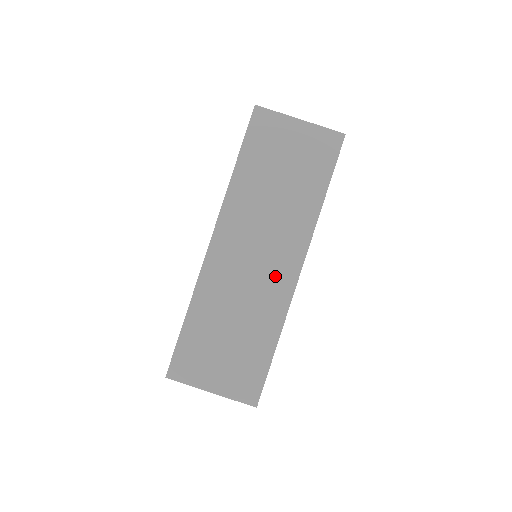
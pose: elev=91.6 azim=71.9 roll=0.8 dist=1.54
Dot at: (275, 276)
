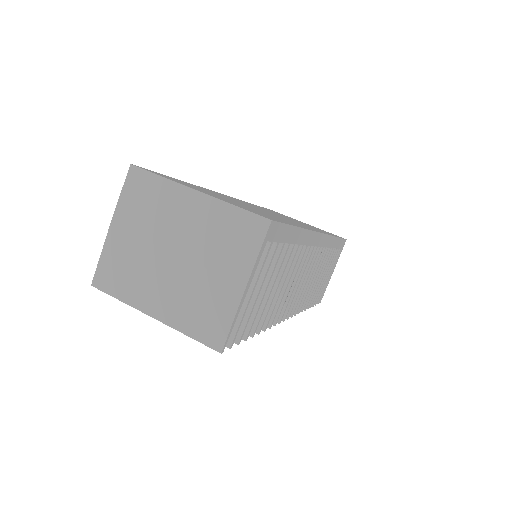
Dot at: (294, 222)
